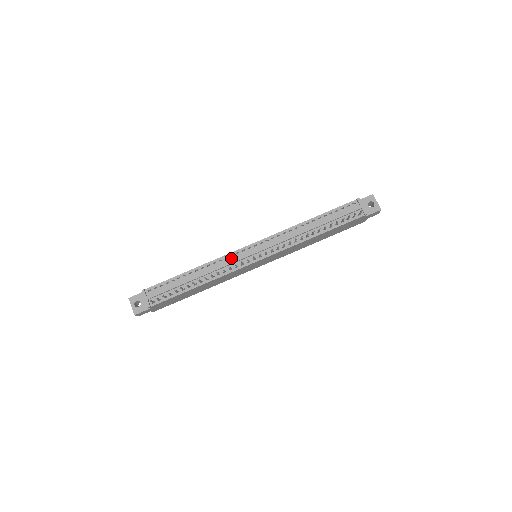
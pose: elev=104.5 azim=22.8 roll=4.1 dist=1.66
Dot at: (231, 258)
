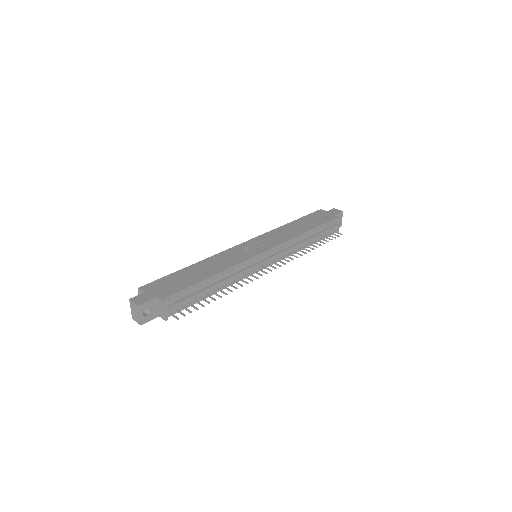
Dot at: (248, 265)
